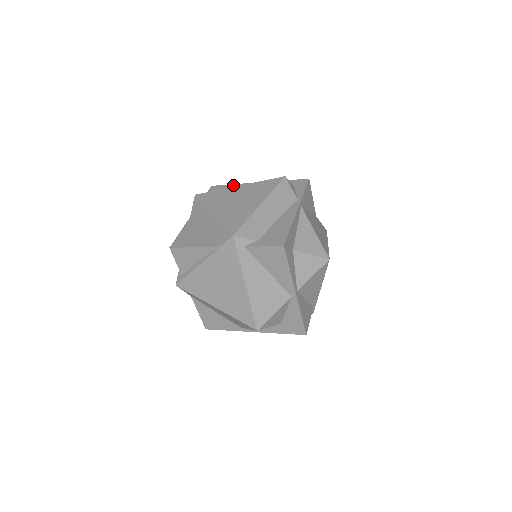
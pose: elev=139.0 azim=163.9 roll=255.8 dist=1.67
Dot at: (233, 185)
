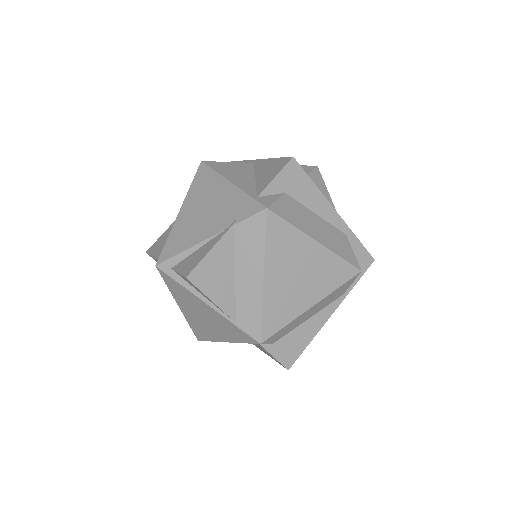
Dot at: (314, 187)
